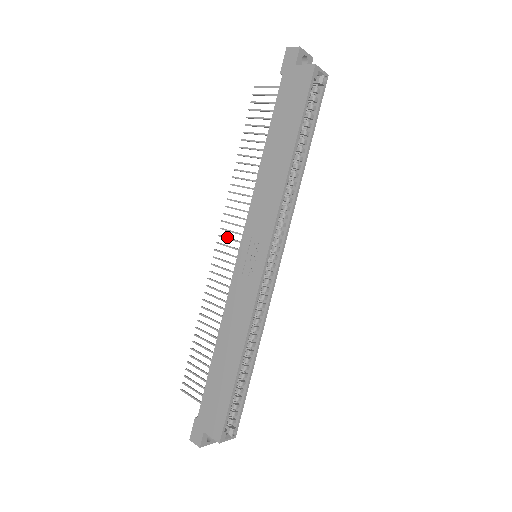
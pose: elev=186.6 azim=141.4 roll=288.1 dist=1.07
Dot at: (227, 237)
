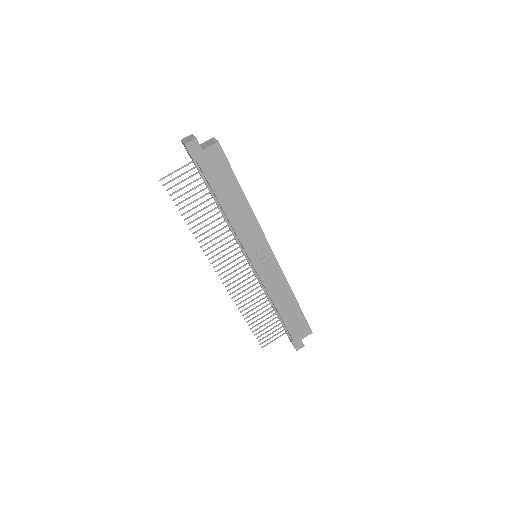
Dot at: (224, 267)
